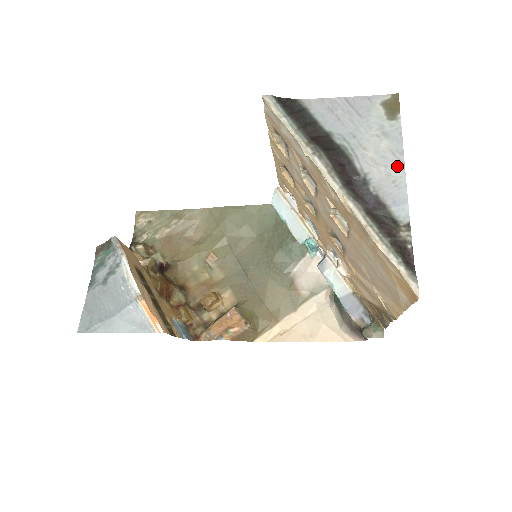
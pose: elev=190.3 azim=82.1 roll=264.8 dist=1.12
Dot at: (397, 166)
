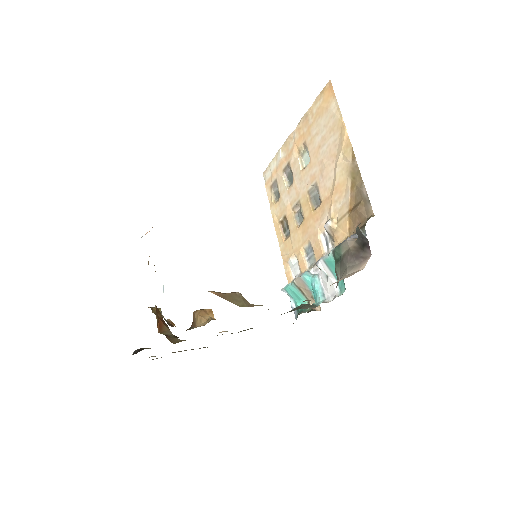
Dot at: occluded
